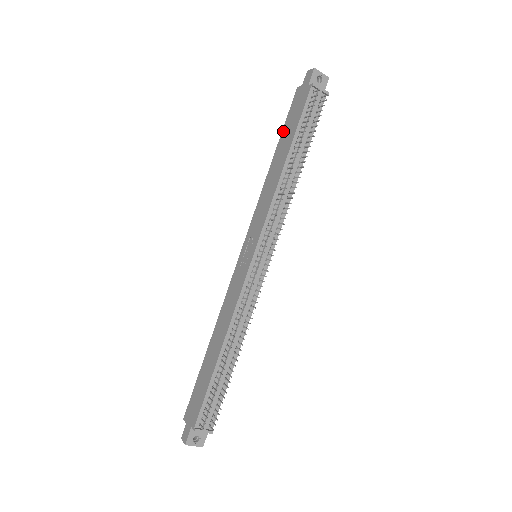
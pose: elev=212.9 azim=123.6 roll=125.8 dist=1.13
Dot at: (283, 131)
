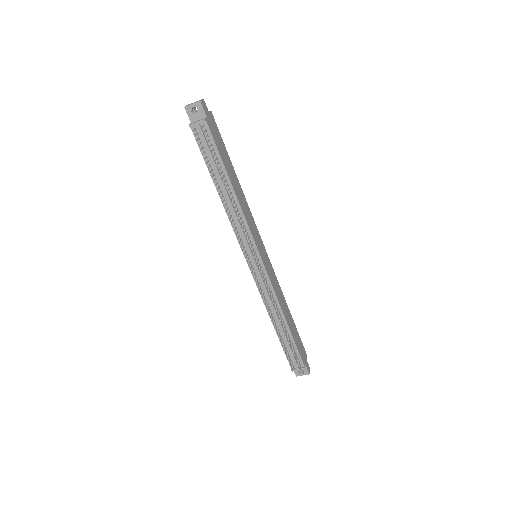
Dot at: occluded
